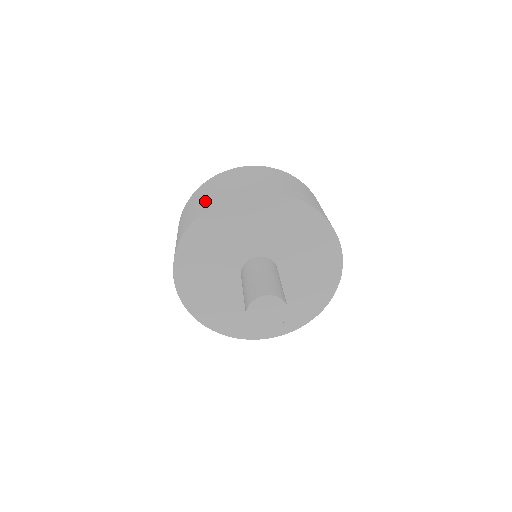
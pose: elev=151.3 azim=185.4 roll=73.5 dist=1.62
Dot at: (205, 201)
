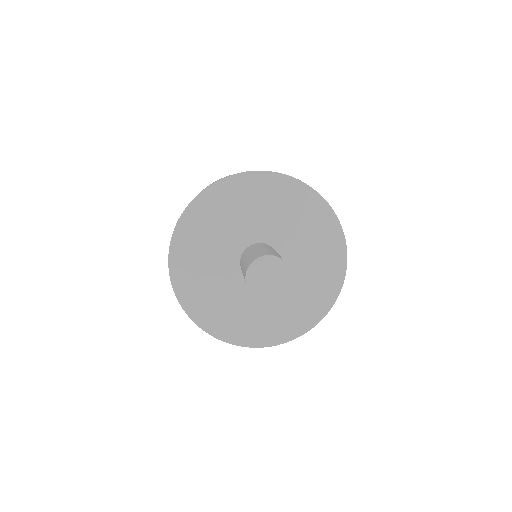
Dot at: occluded
